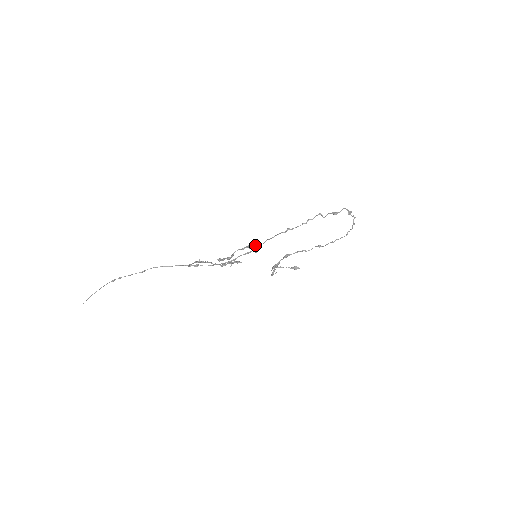
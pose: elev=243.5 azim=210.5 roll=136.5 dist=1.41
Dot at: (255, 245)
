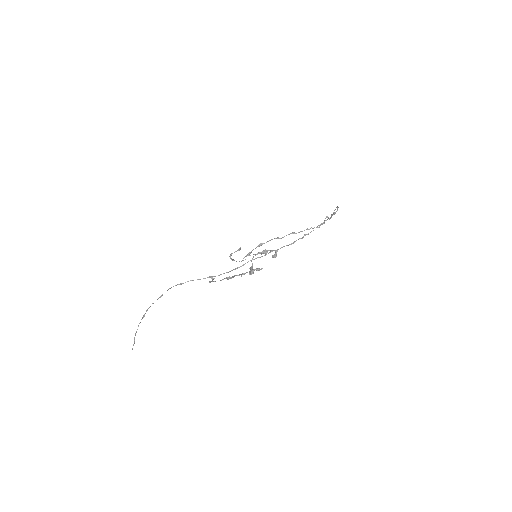
Dot at: (270, 251)
